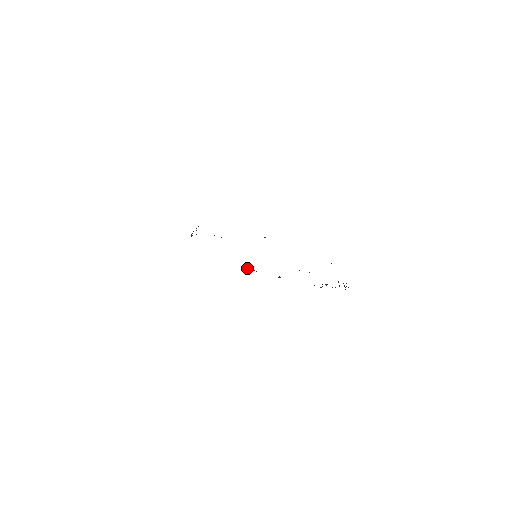
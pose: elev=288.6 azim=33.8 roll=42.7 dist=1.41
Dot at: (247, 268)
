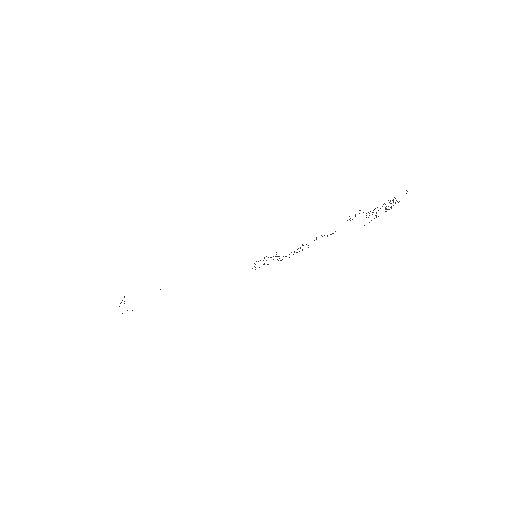
Dot at: occluded
